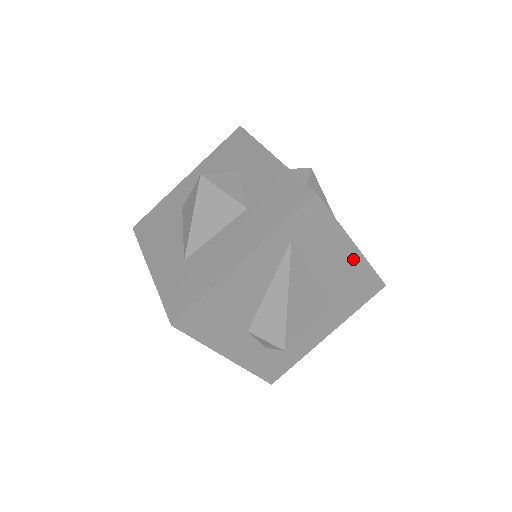
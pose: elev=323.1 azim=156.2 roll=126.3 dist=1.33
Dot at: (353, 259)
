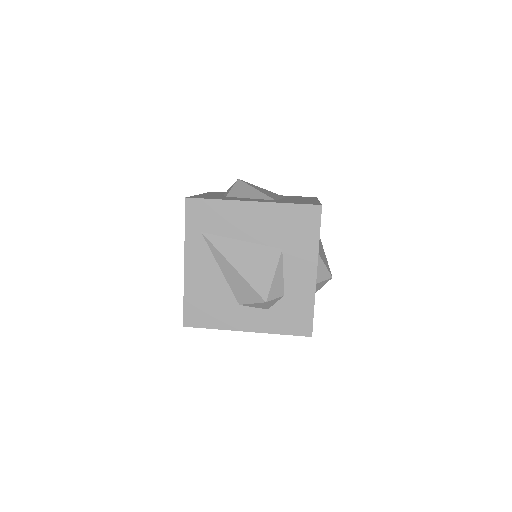
Dot at: (263, 210)
